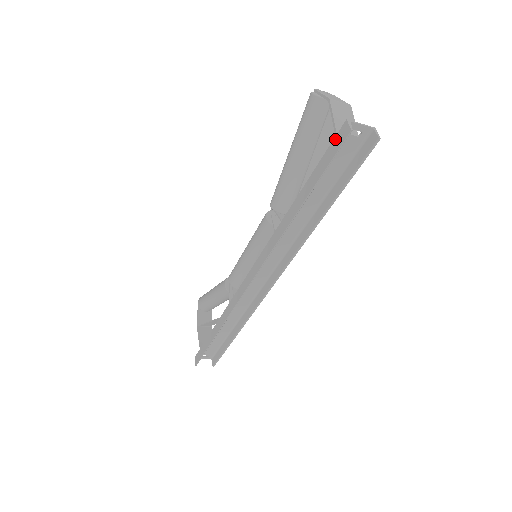
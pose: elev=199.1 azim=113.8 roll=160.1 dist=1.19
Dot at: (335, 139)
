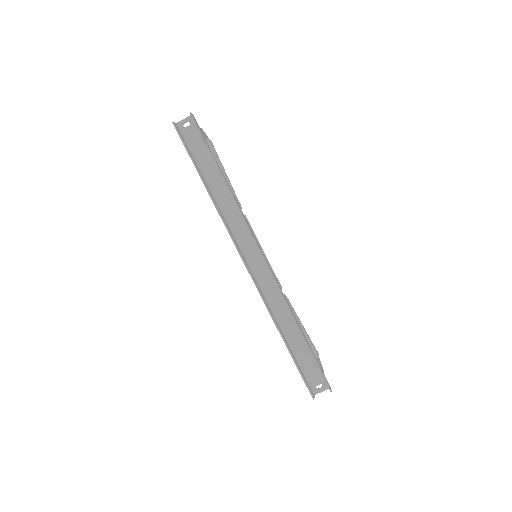
Dot at: occluded
